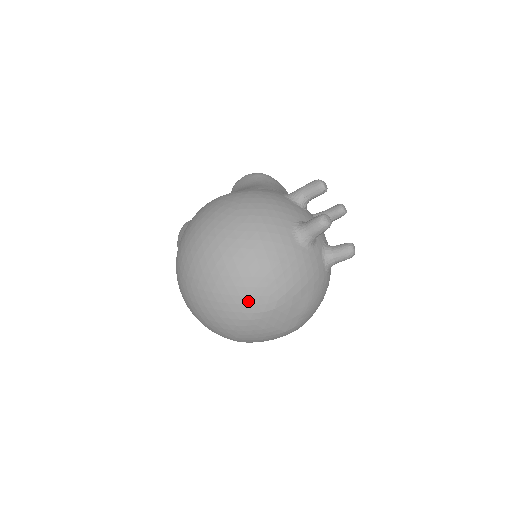
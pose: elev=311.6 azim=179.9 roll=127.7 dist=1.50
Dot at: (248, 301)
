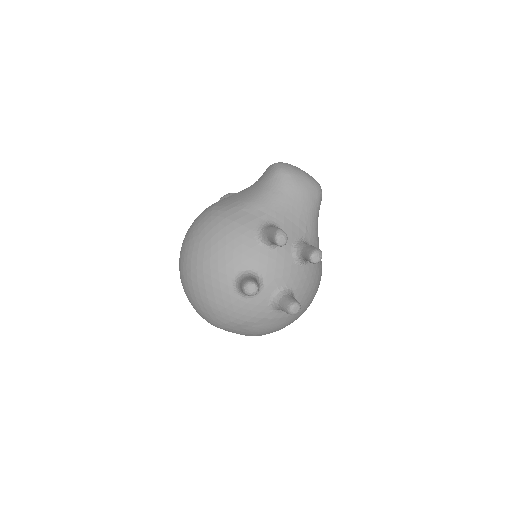
Dot at: (201, 315)
